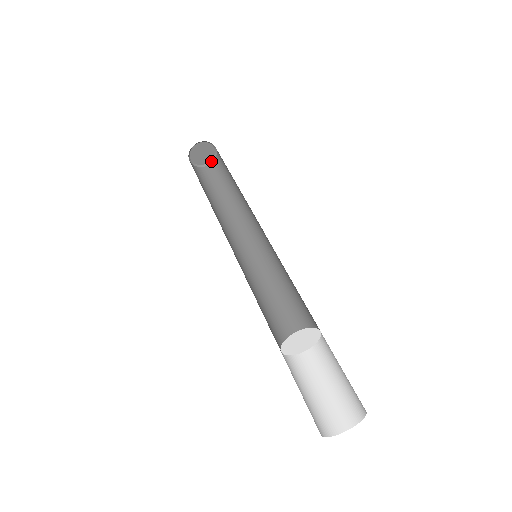
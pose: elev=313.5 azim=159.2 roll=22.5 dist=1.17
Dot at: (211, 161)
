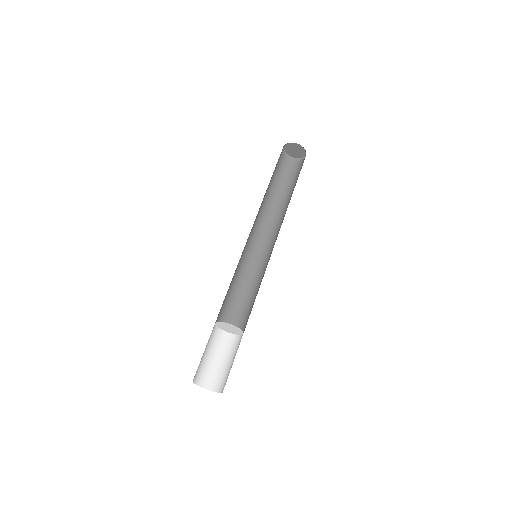
Dot at: (299, 158)
